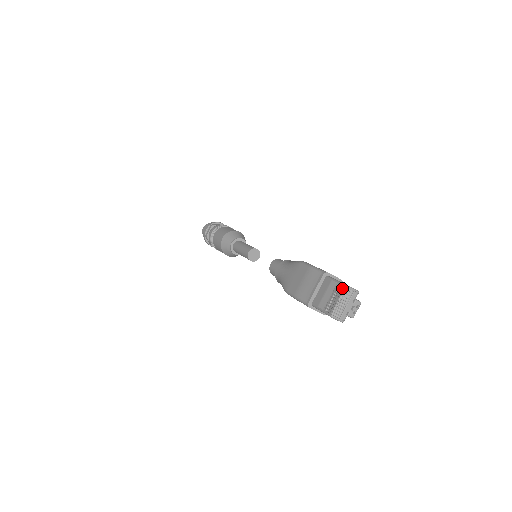
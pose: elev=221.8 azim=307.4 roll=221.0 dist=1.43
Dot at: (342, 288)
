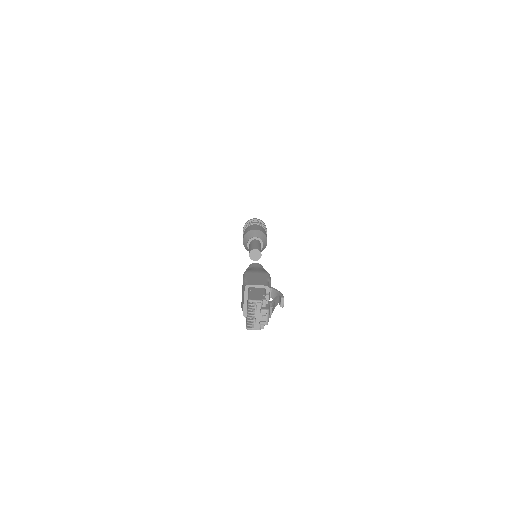
Dot at: occluded
